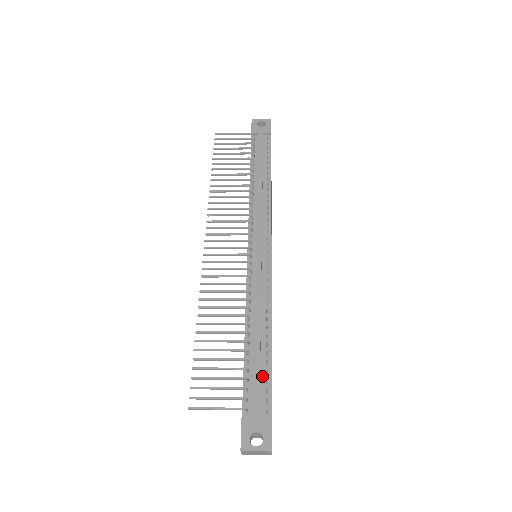
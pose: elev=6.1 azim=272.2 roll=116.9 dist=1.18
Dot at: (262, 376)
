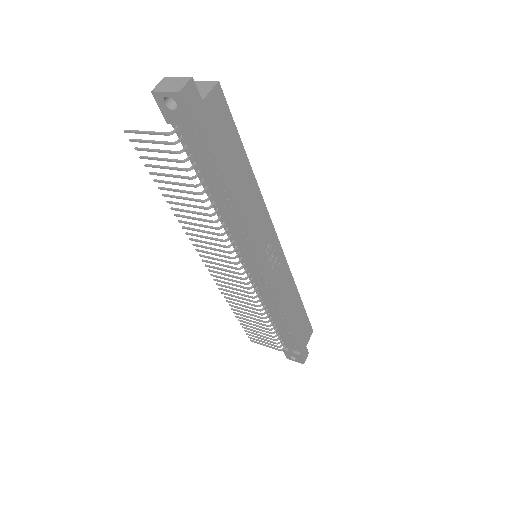
Dot at: (288, 337)
